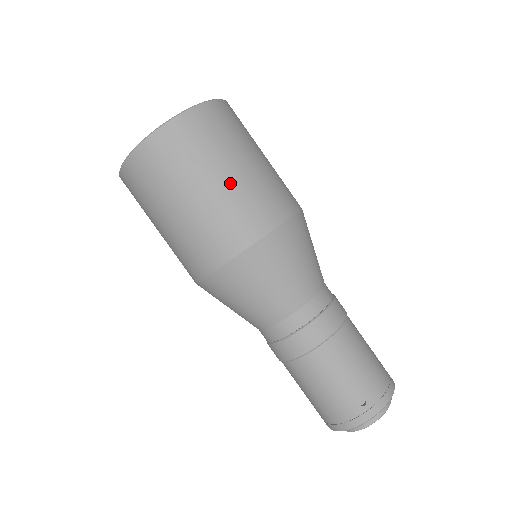
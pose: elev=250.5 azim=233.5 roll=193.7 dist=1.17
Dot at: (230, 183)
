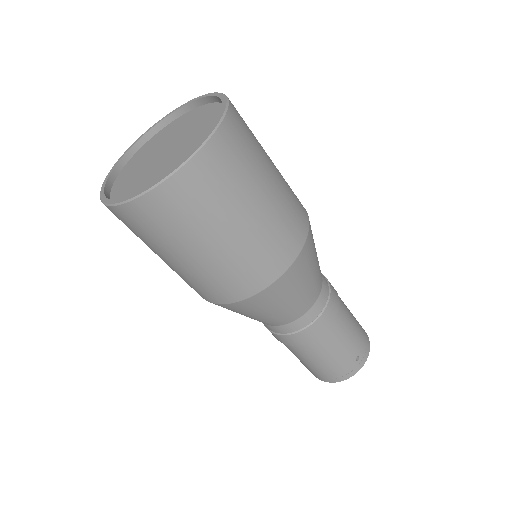
Dot at: (267, 207)
